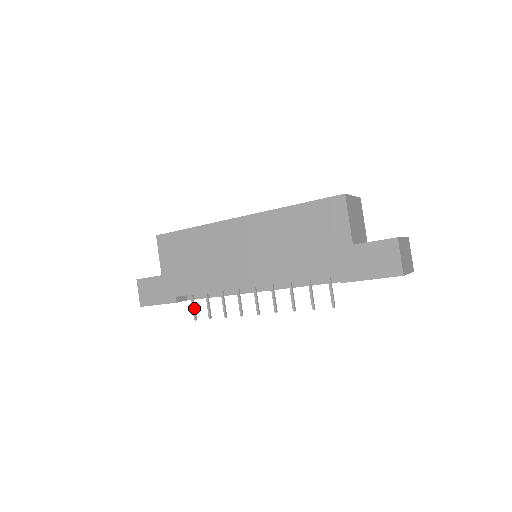
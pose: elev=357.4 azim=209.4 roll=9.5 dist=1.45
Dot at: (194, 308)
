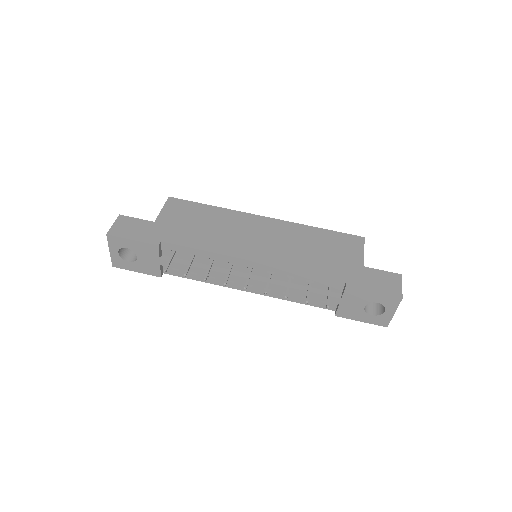
Dot at: (170, 262)
